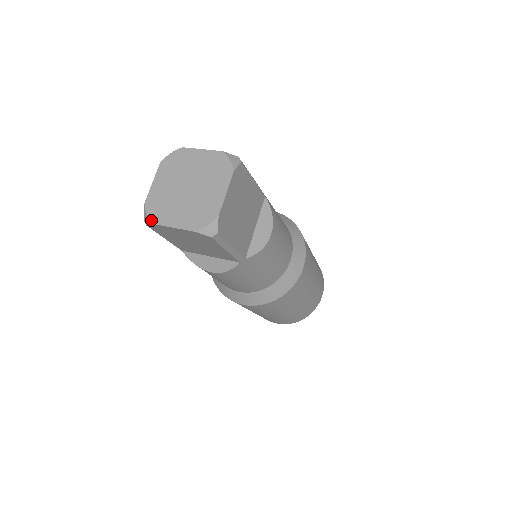
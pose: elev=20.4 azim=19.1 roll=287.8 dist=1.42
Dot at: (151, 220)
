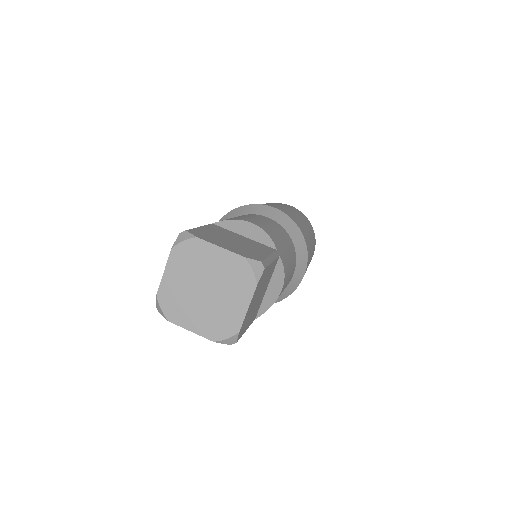
Dot at: (166, 316)
